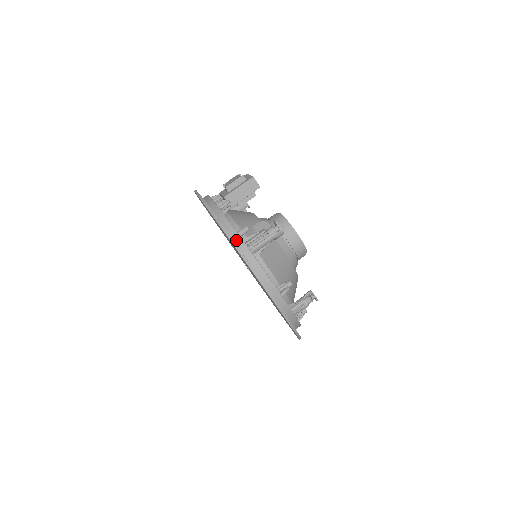
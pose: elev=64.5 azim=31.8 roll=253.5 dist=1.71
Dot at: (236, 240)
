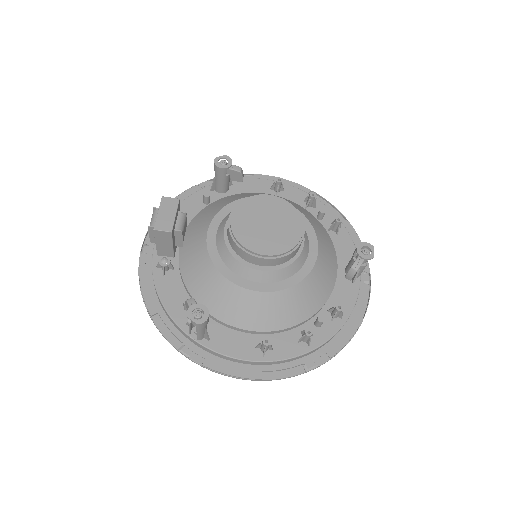
Dot at: (180, 331)
